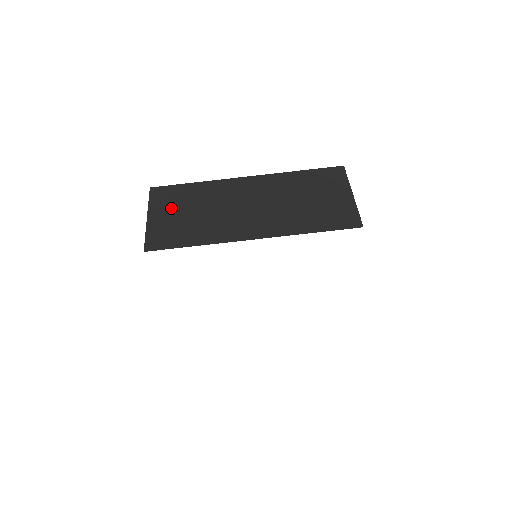
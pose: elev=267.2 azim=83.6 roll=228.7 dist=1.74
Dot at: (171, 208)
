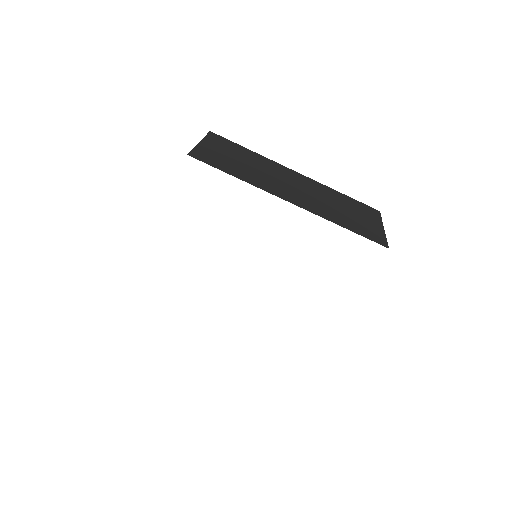
Dot at: (224, 149)
